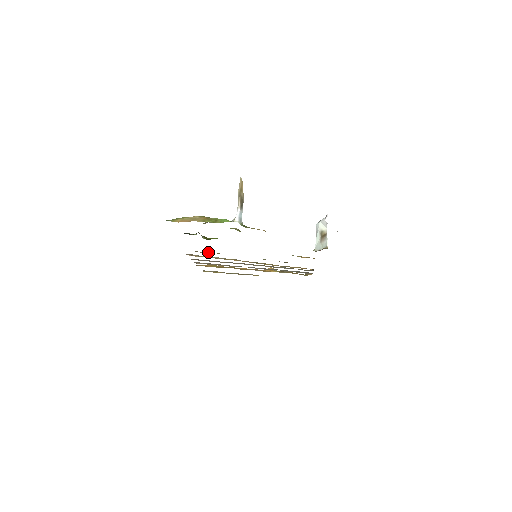
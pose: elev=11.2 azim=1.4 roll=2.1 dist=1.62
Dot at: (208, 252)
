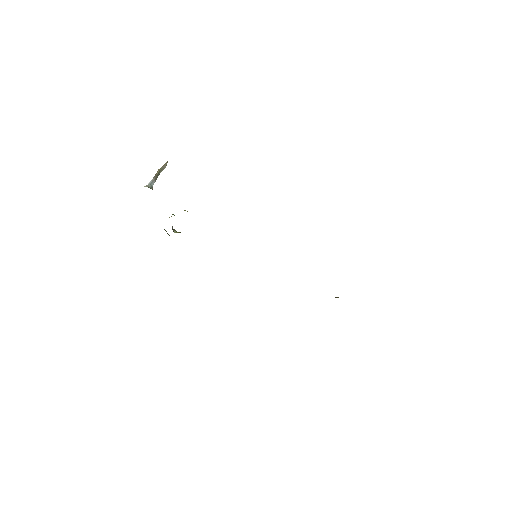
Dot at: occluded
